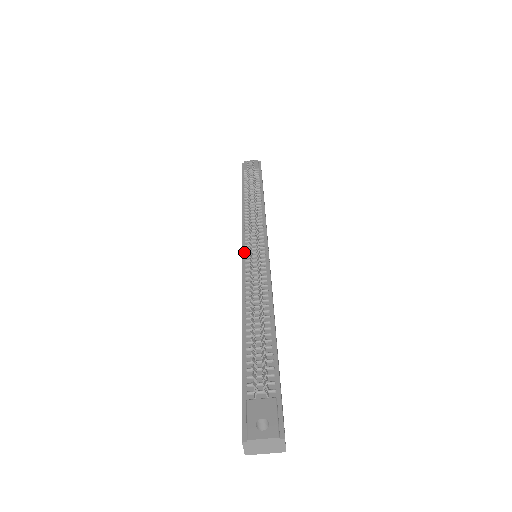
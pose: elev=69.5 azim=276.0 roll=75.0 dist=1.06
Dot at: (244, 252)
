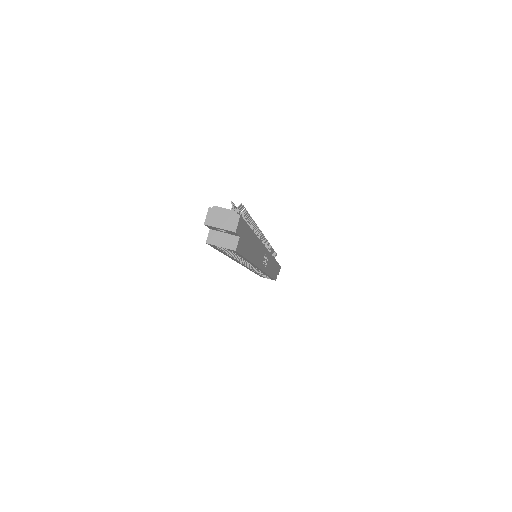
Dot at: occluded
